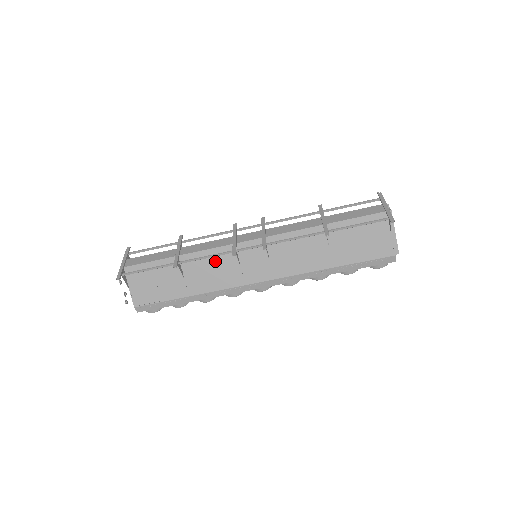
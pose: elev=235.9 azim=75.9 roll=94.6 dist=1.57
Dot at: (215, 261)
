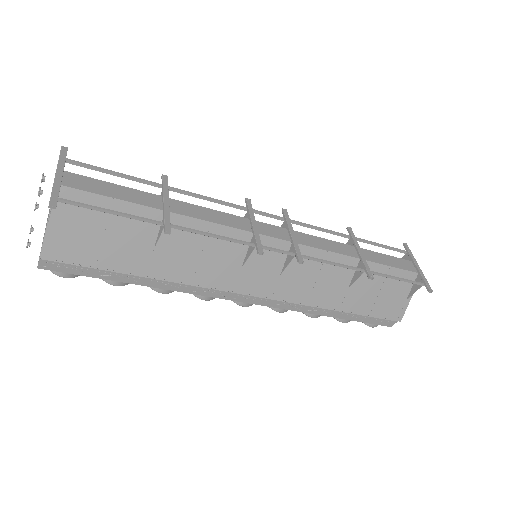
Dot at: (214, 244)
